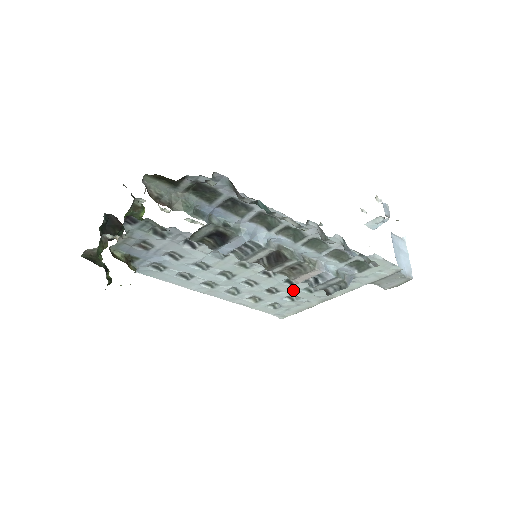
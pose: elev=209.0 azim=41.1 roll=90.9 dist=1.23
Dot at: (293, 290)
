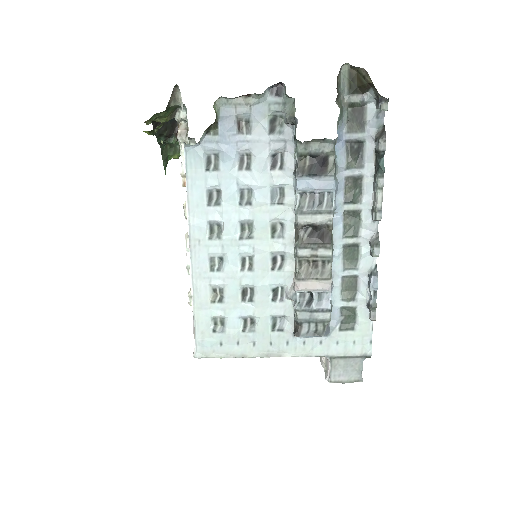
Dot at: (265, 310)
